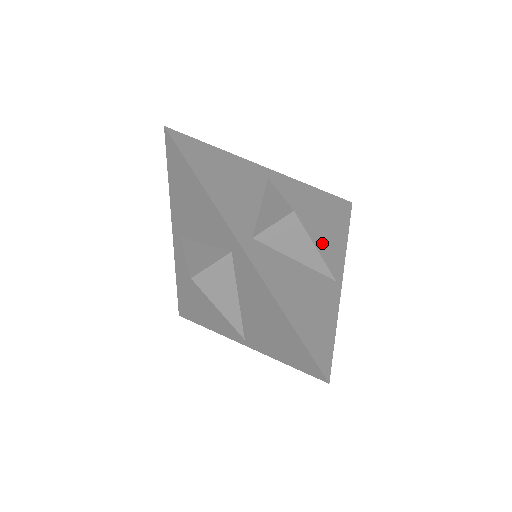
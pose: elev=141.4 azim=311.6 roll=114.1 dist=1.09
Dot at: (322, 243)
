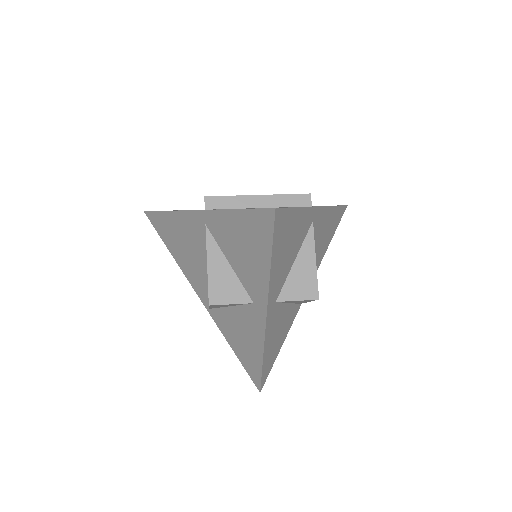
Dot at: occluded
